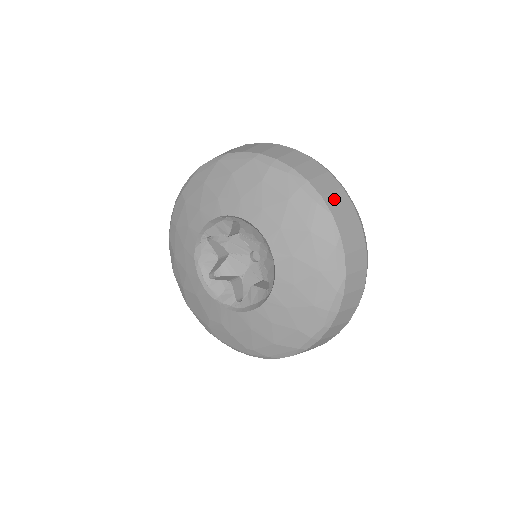
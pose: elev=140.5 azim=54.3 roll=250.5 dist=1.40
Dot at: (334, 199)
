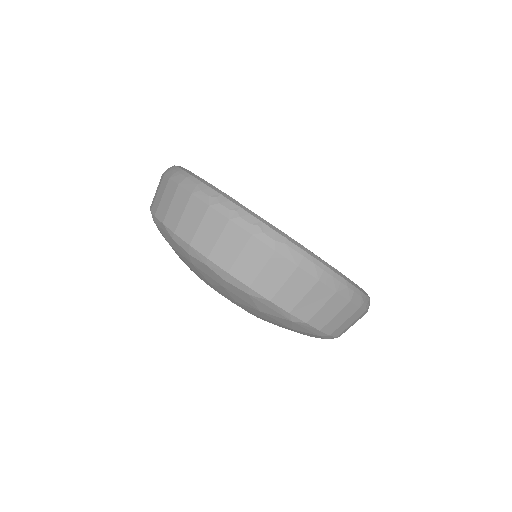
Dot at: (267, 278)
